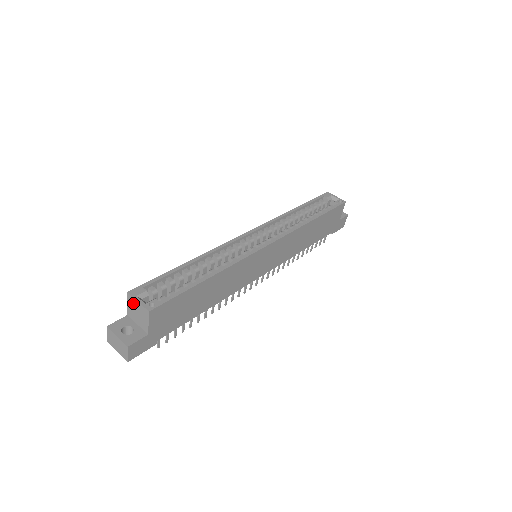
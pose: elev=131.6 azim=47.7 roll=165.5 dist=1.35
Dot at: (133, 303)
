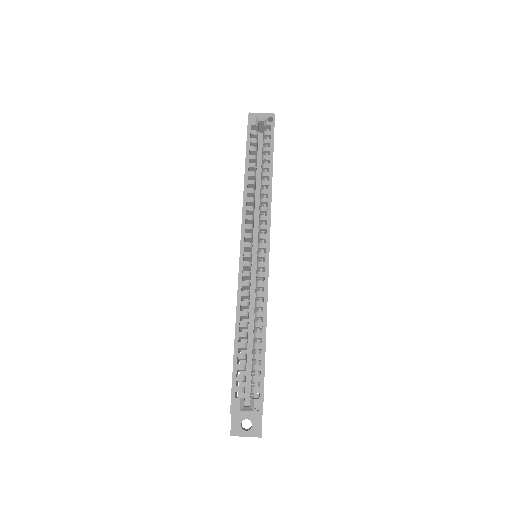
Dot at: occluded
